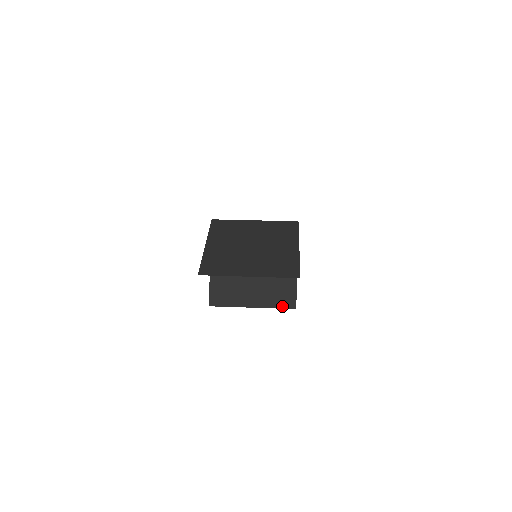
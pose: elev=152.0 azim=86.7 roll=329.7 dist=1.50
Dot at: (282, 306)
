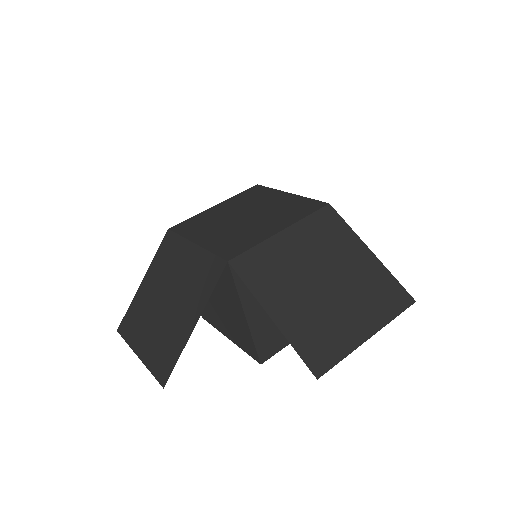
Dot at: (249, 353)
